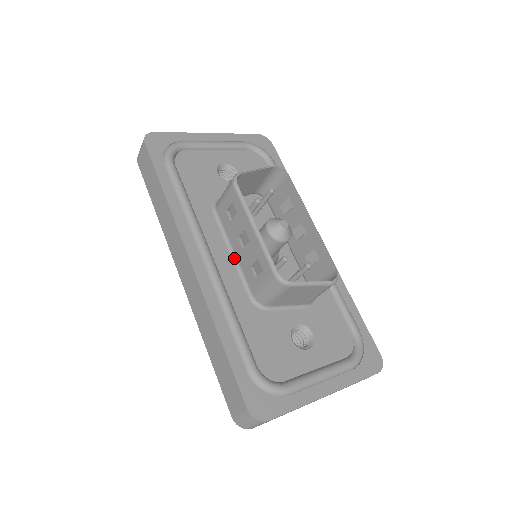
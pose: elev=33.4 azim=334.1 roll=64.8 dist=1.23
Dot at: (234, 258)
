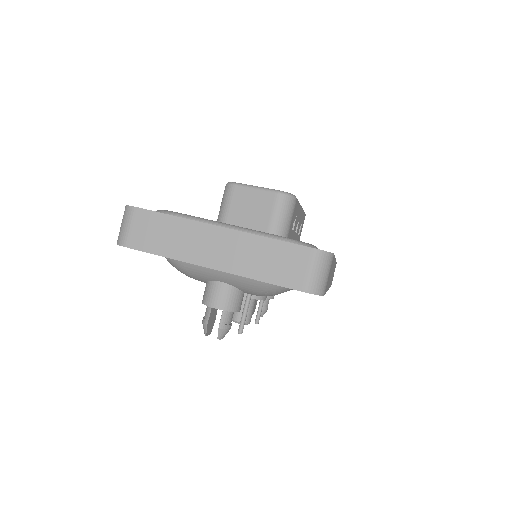
Dot at: occluded
